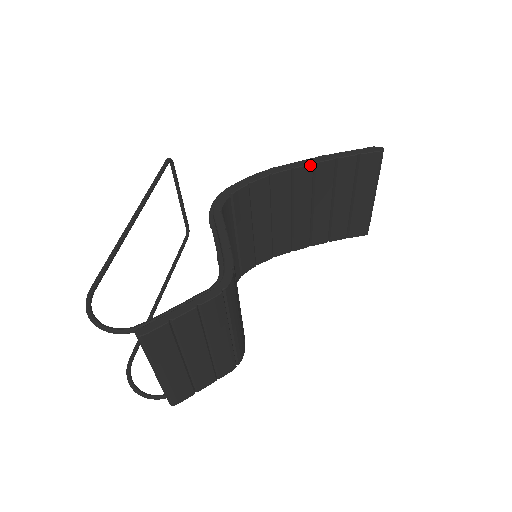
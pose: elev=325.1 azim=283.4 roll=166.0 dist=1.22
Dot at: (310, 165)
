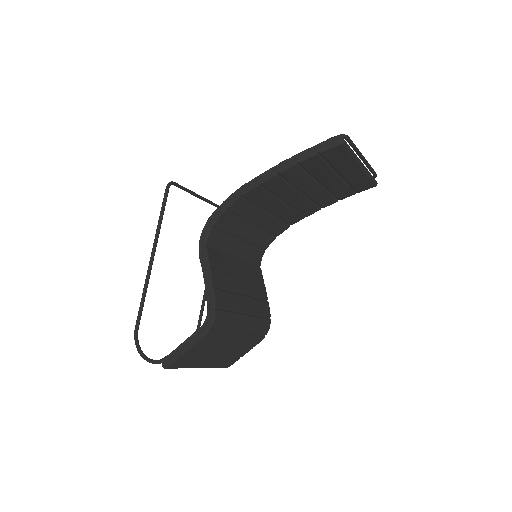
Dot at: (274, 176)
